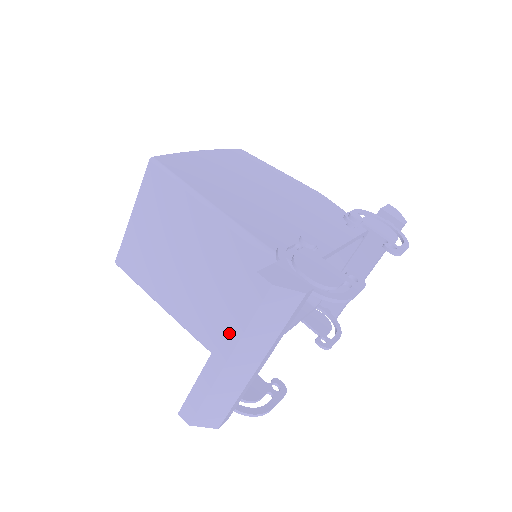
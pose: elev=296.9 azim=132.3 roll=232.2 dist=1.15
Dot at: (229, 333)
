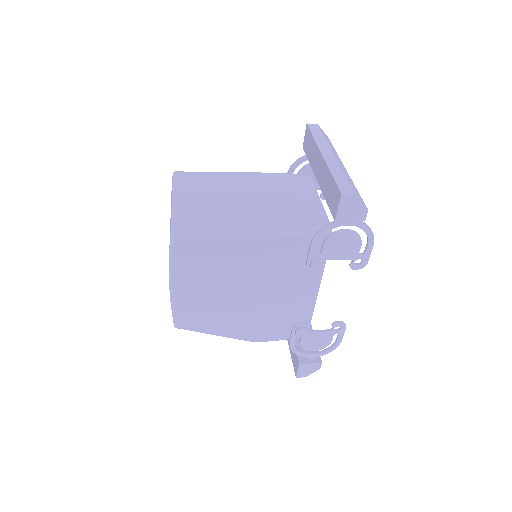
Dot at: (320, 144)
